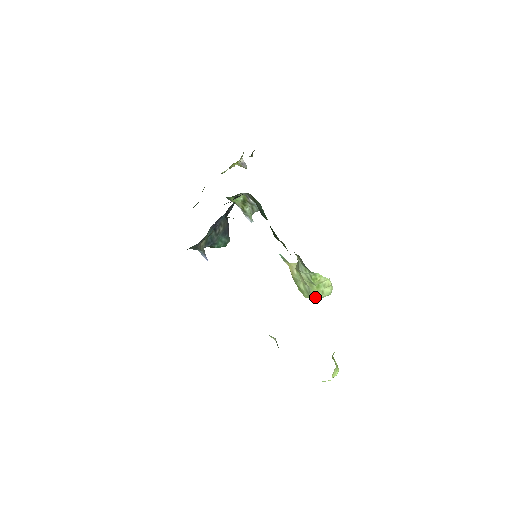
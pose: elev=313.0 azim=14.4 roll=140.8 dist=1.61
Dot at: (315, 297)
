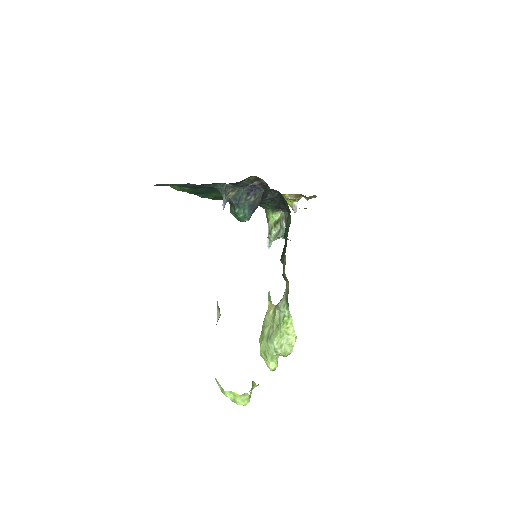
Dot at: (271, 348)
